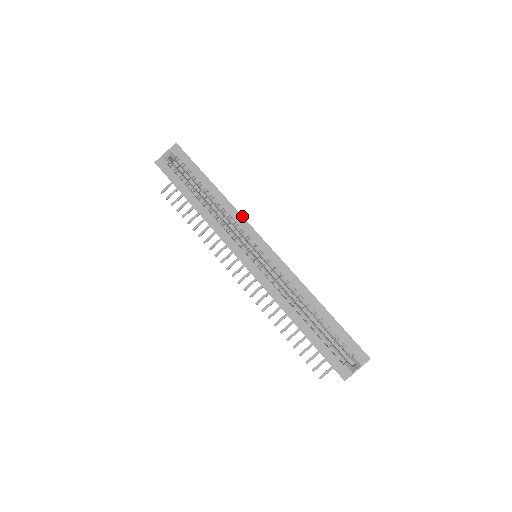
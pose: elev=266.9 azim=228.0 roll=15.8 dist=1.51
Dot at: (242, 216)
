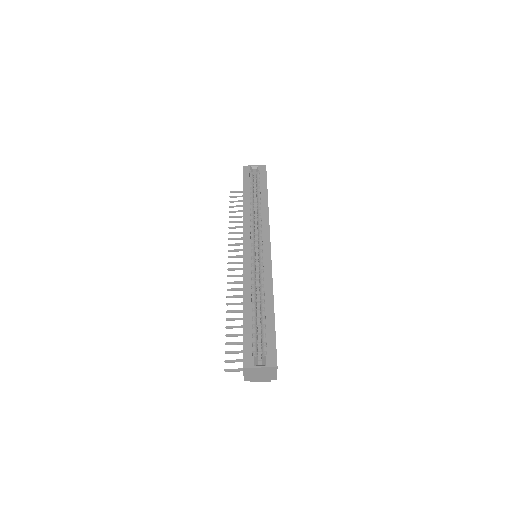
Dot at: occluded
